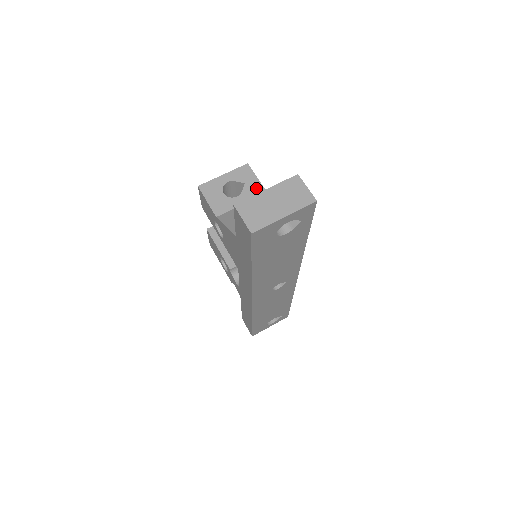
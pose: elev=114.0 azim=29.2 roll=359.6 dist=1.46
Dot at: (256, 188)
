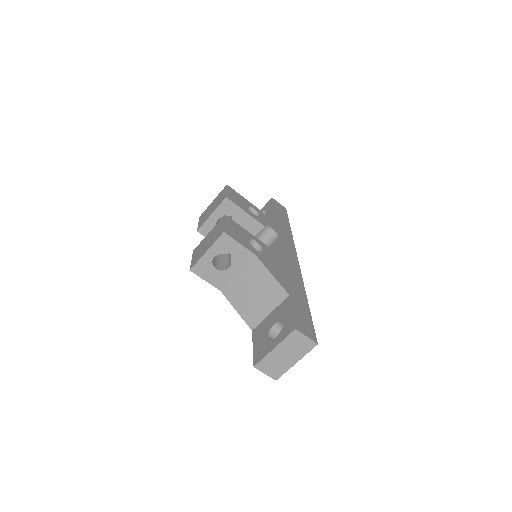
Dot at: (243, 254)
